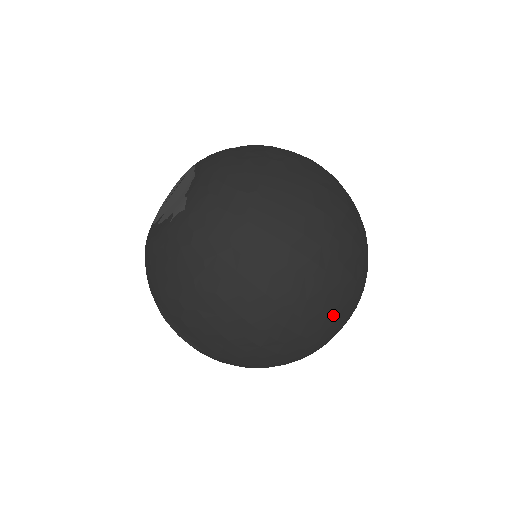
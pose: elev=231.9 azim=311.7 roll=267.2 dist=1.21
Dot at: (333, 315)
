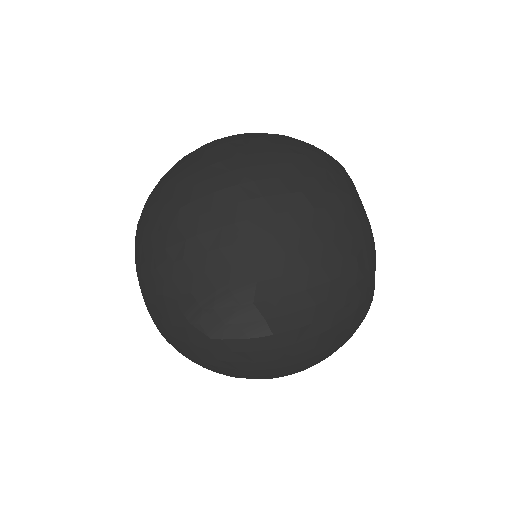
Dot at: (293, 146)
